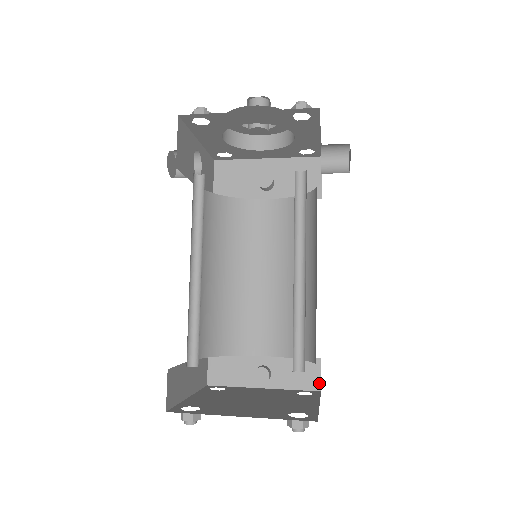
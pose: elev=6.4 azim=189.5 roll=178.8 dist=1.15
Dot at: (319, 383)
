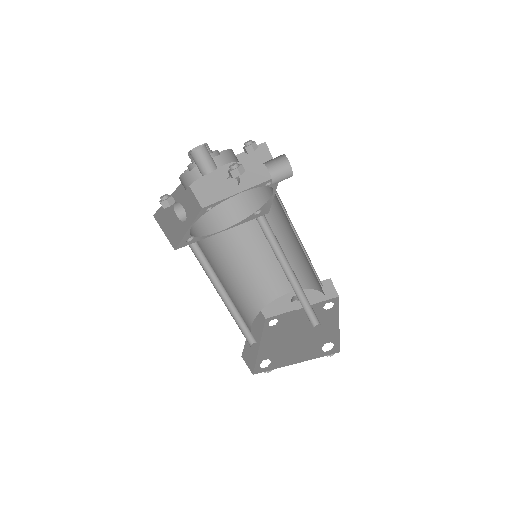
Dot at: (336, 292)
